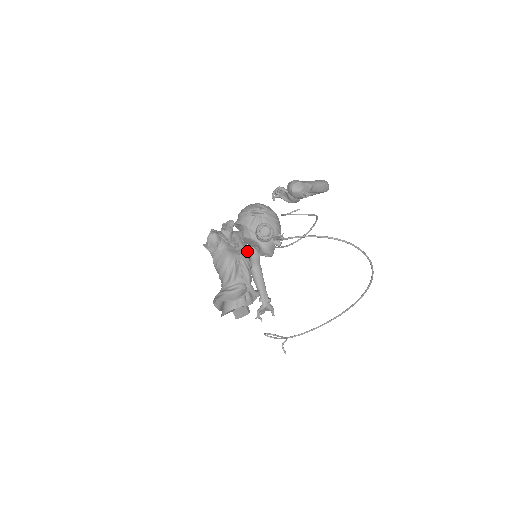
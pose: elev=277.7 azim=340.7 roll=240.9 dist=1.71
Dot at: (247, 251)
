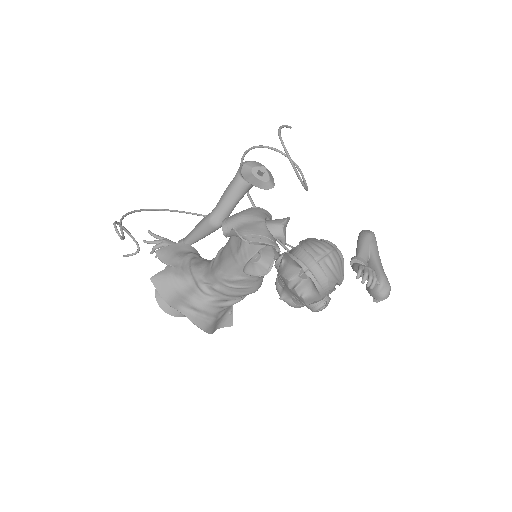
Dot at: occluded
